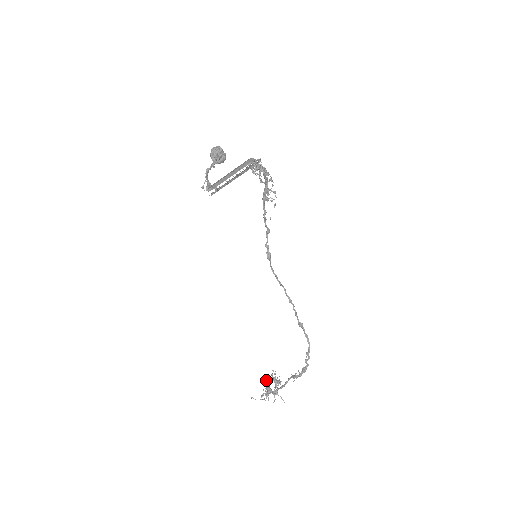
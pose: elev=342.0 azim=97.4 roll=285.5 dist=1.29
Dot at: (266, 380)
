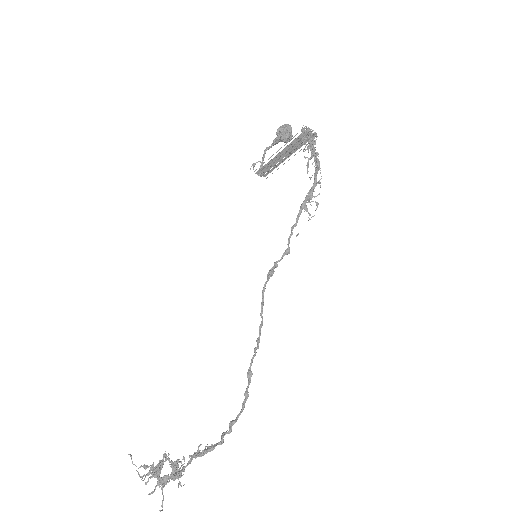
Dot at: (165, 456)
